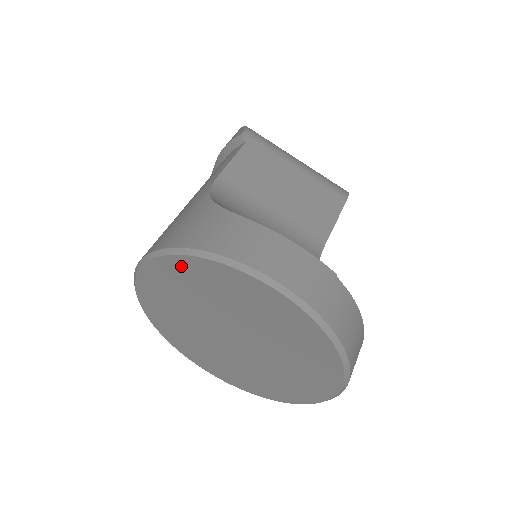
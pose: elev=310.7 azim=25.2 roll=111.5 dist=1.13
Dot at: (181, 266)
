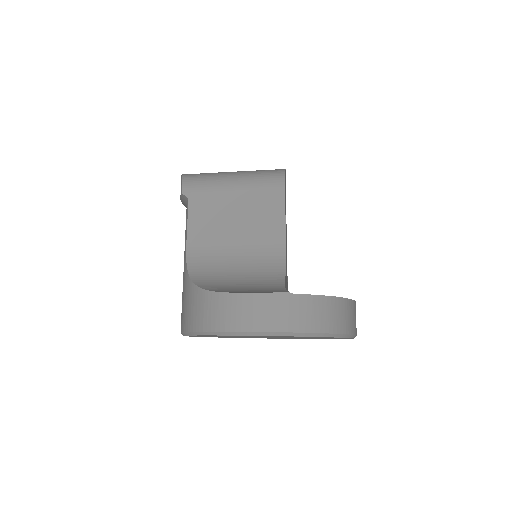
Dot at: occluded
